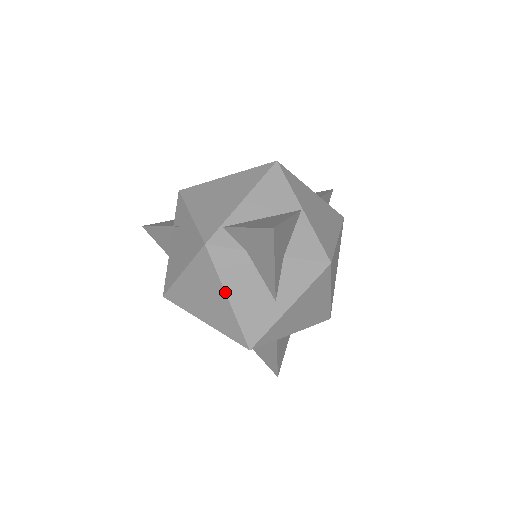
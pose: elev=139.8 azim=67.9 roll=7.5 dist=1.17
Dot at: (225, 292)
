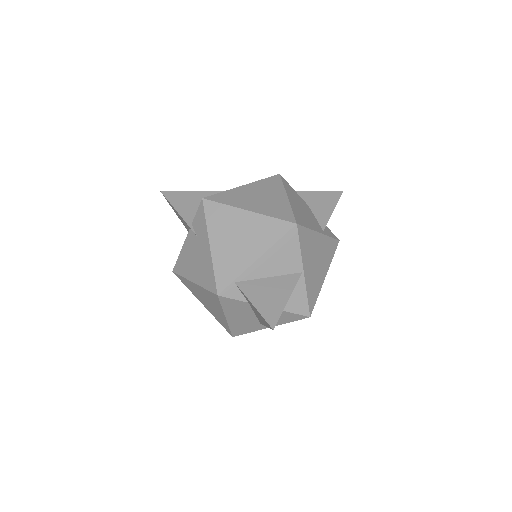
Dot at: (225, 315)
